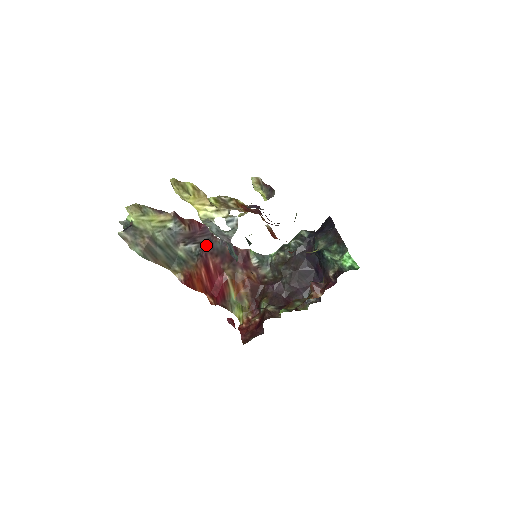
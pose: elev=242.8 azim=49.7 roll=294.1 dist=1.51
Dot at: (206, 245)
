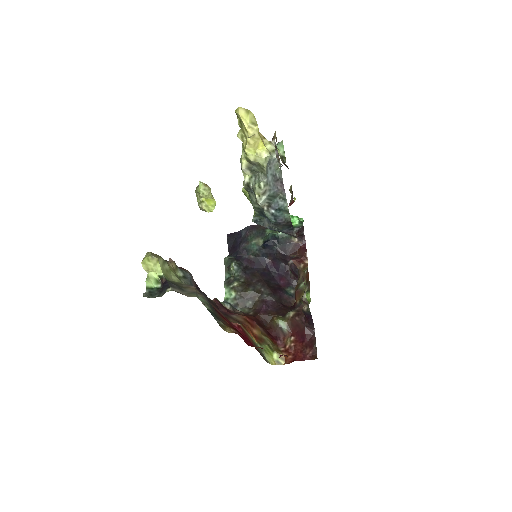
Dot at: occluded
